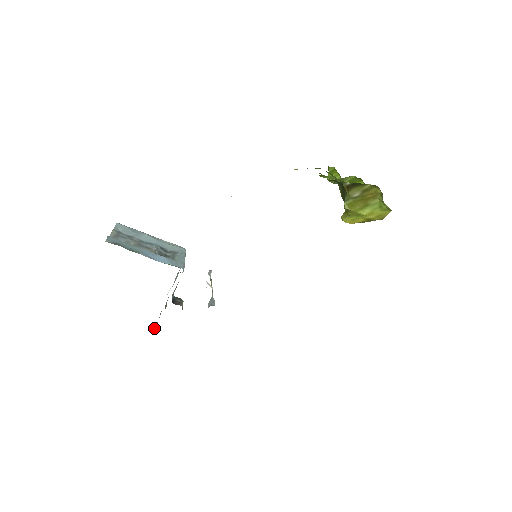
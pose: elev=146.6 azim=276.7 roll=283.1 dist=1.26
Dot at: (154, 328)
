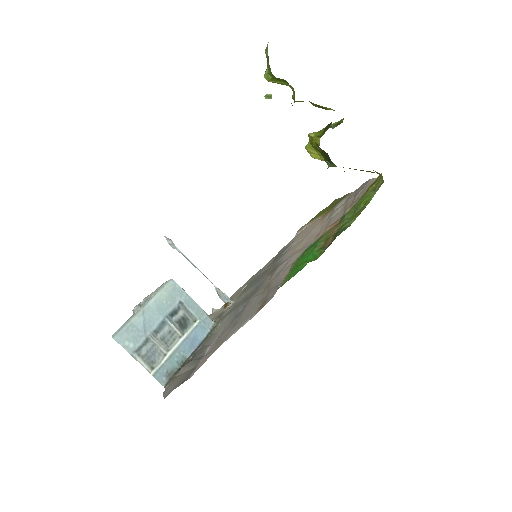
Dot at: occluded
